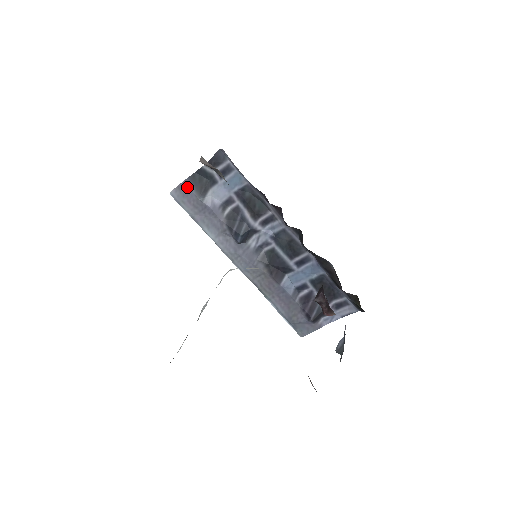
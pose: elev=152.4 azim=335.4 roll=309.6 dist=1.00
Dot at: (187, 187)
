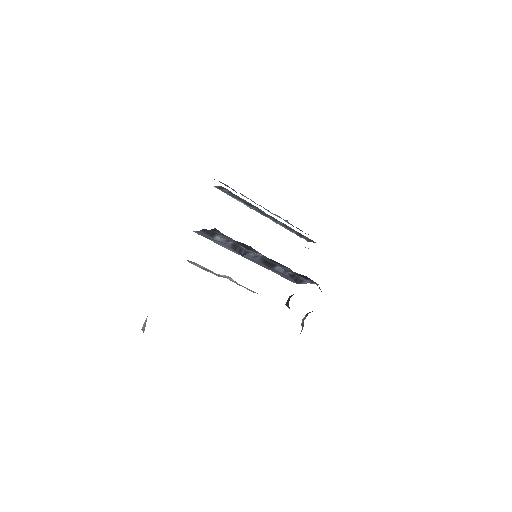
Dot at: (201, 233)
